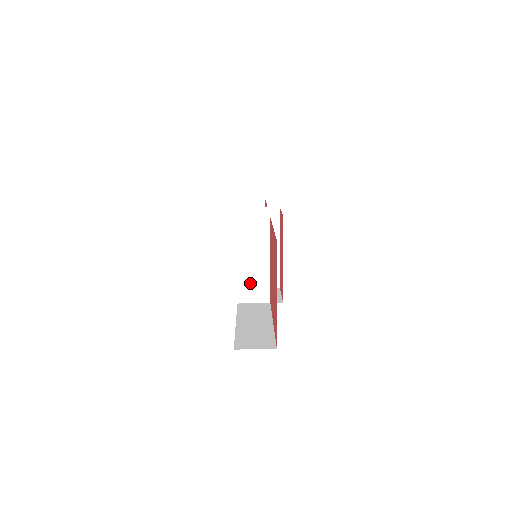
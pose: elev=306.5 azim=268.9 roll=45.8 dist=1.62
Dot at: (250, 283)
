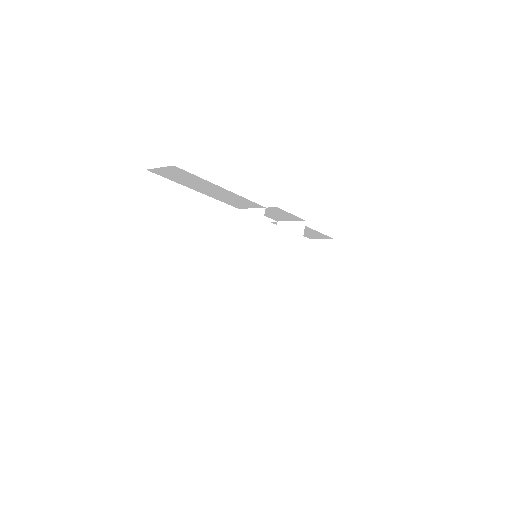
Dot at: (236, 277)
